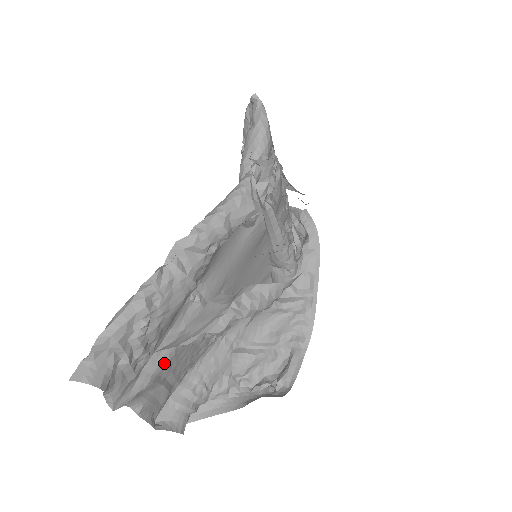
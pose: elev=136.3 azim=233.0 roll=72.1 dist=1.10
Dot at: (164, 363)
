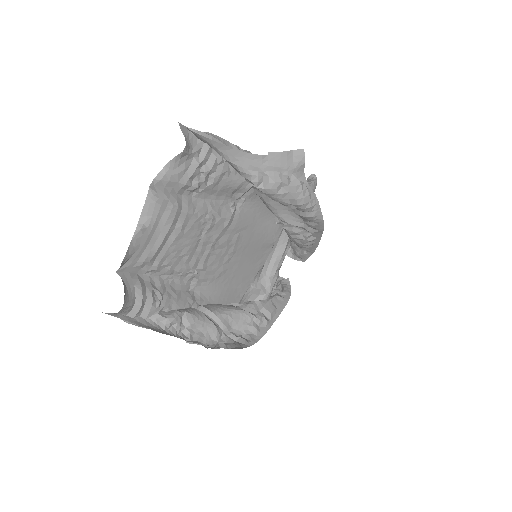
Dot at: (191, 212)
